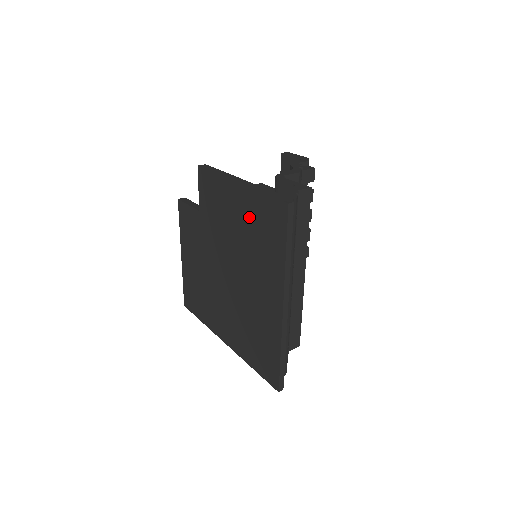
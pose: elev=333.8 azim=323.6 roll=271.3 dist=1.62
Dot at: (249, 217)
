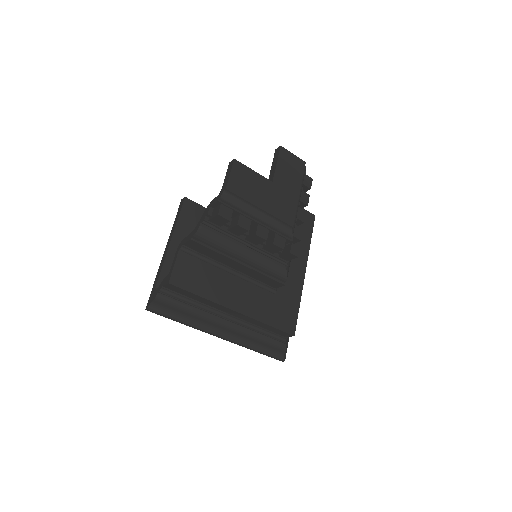
Dot at: occluded
